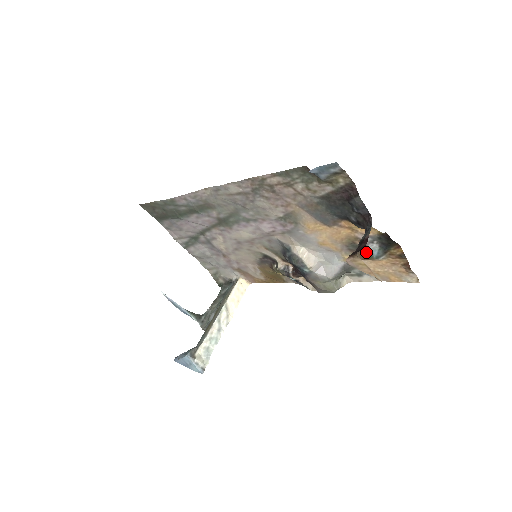
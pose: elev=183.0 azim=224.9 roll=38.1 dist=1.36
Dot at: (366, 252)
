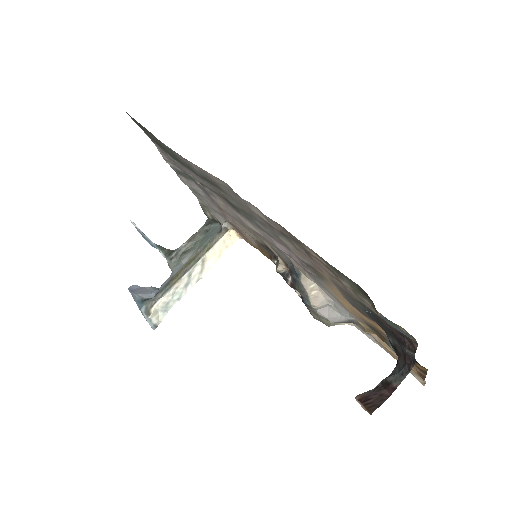
Dot at: (385, 339)
